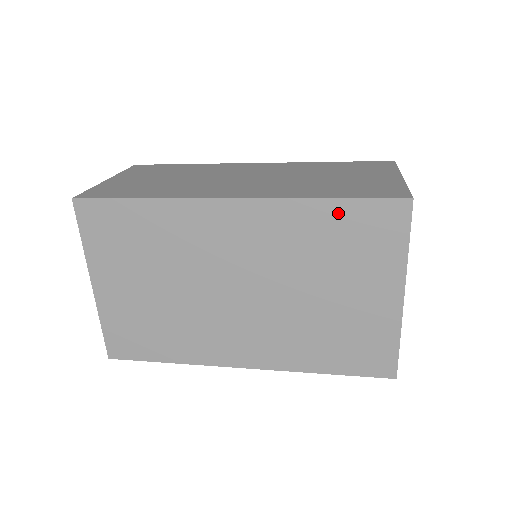
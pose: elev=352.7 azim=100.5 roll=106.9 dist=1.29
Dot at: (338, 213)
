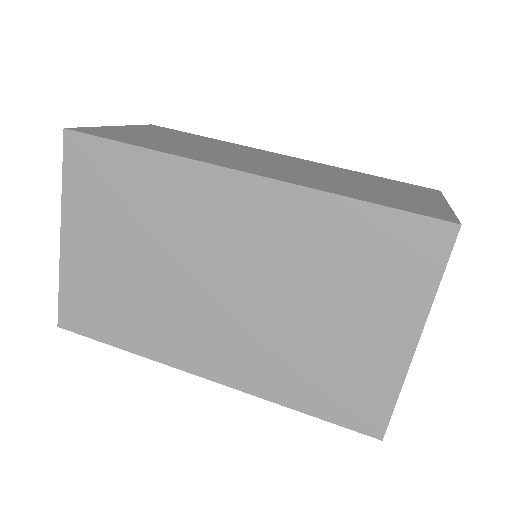
Dot at: (365, 220)
